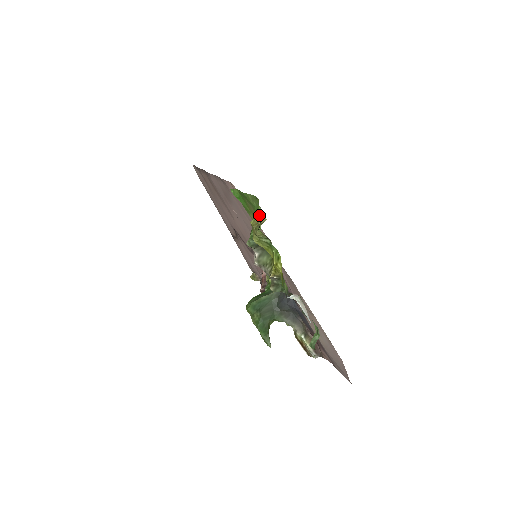
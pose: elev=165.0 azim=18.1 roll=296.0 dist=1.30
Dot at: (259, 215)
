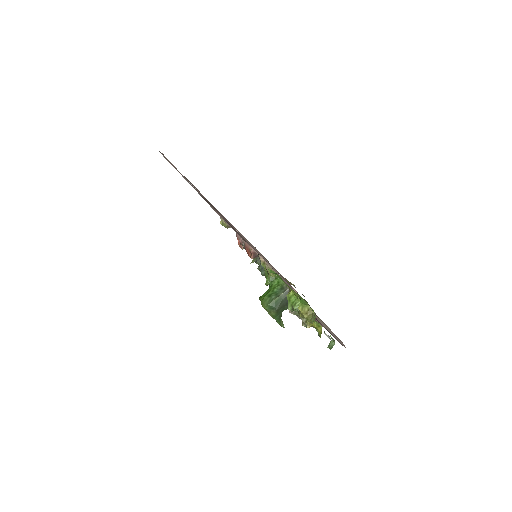
Dot at: (306, 307)
